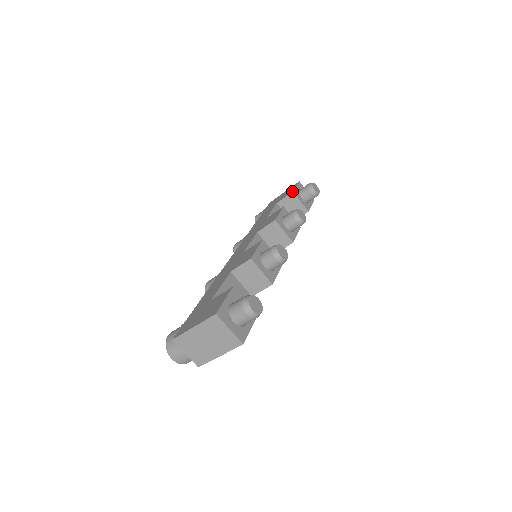
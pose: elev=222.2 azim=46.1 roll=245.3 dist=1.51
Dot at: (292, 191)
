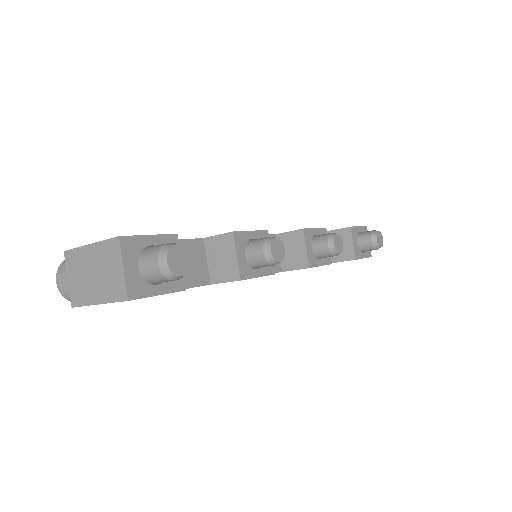
Dot at: occluded
